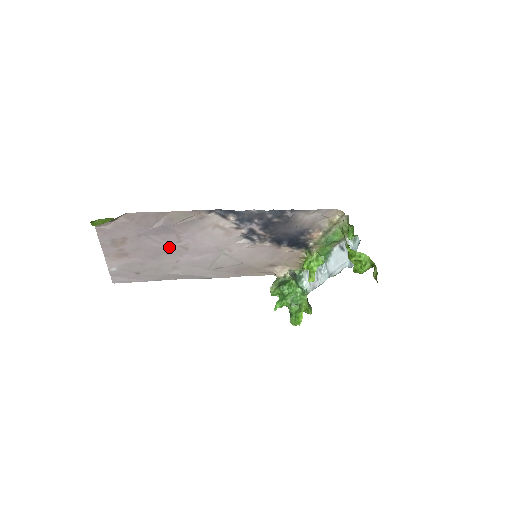
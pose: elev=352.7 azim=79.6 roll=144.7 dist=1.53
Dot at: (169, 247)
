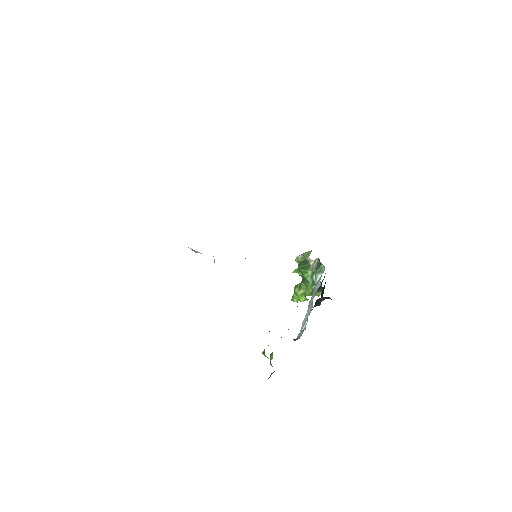
Dot at: occluded
